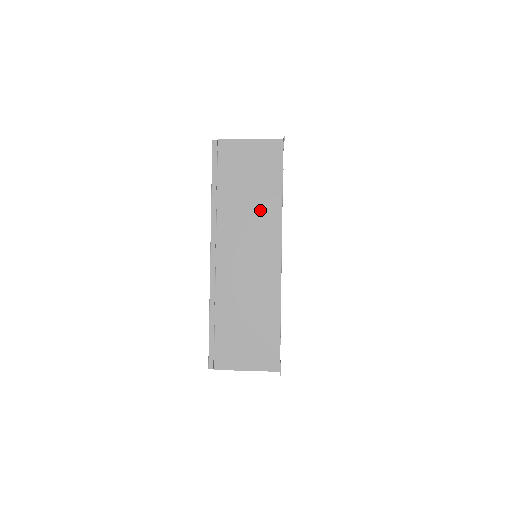
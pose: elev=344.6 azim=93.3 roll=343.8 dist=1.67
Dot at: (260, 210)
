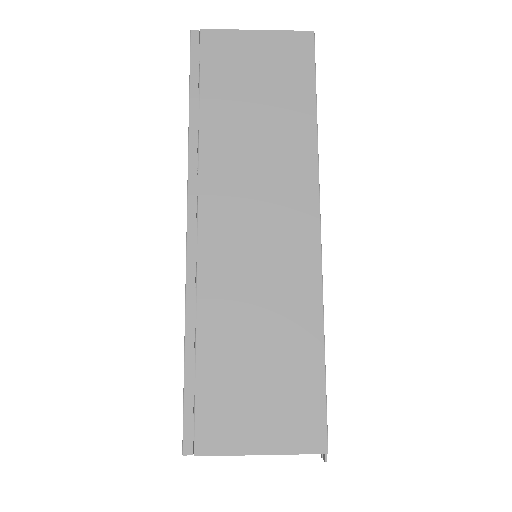
Dot at: (278, 146)
